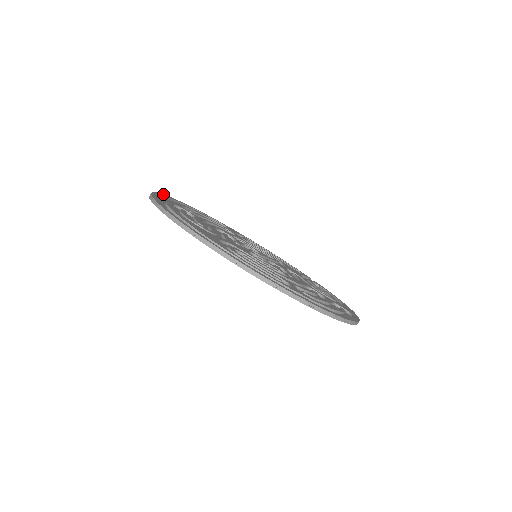
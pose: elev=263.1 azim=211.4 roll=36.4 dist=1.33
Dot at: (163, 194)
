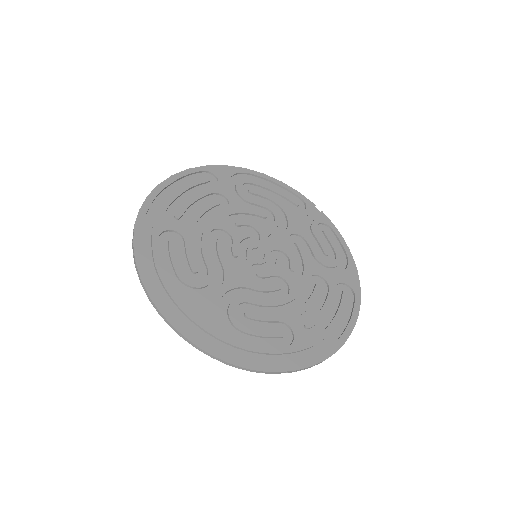
Dot at: (141, 206)
